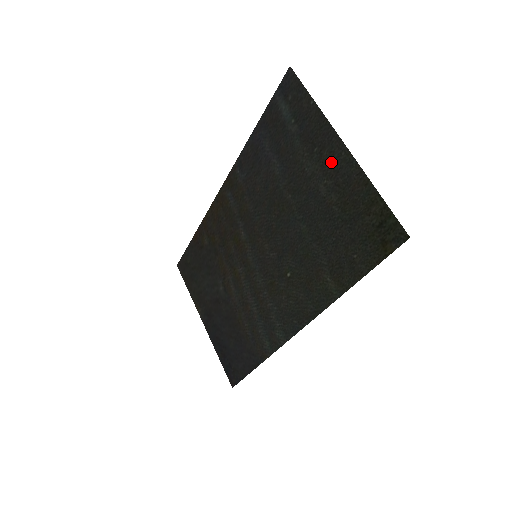
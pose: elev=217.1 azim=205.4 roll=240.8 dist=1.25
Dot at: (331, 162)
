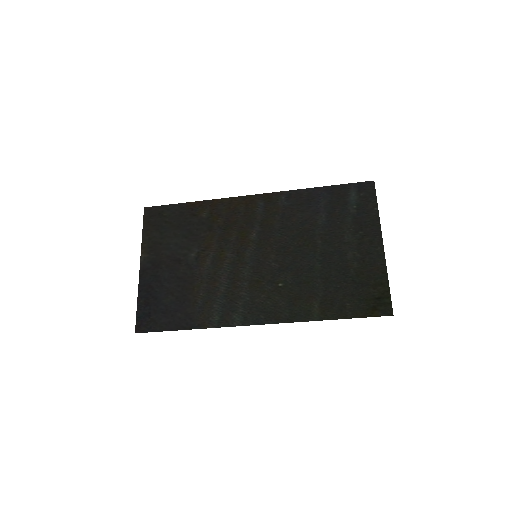
Dot at: (367, 246)
